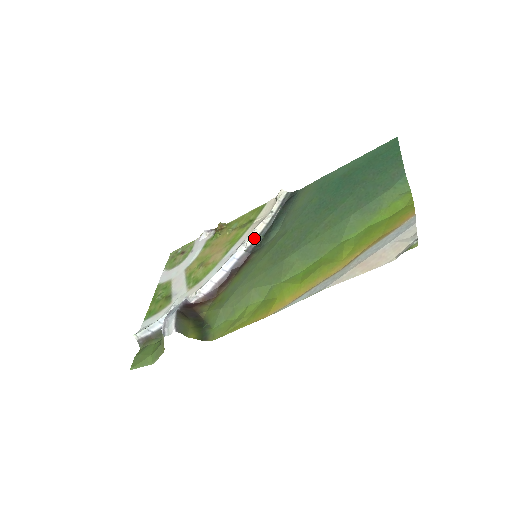
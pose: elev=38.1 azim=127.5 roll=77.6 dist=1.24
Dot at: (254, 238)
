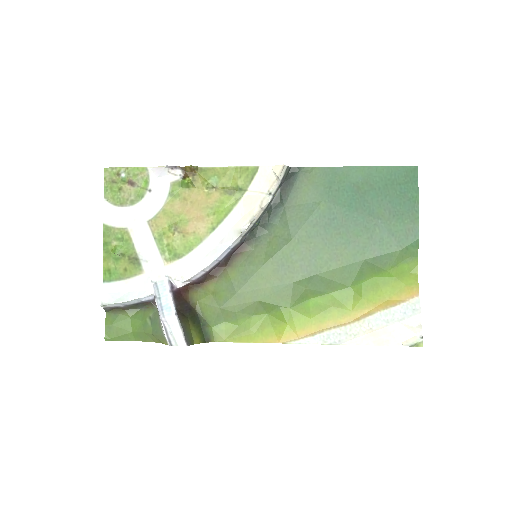
Dot at: (251, 227)
